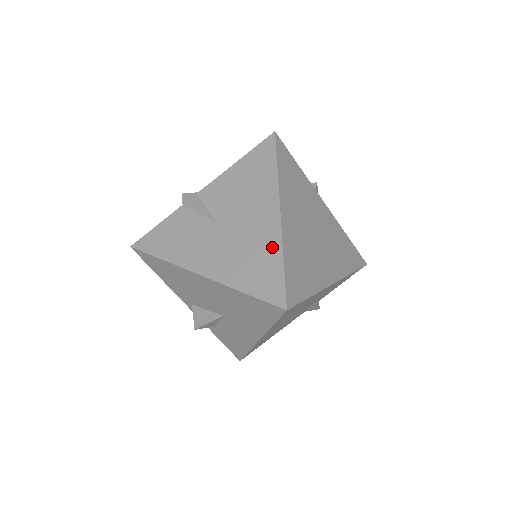
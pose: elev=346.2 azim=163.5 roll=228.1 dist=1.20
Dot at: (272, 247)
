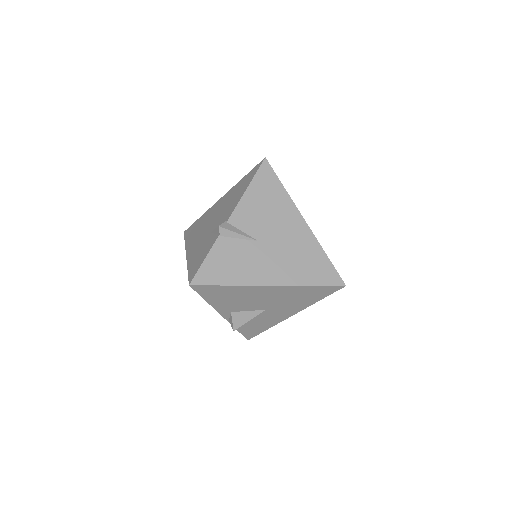
Dot at: (314, 247)
